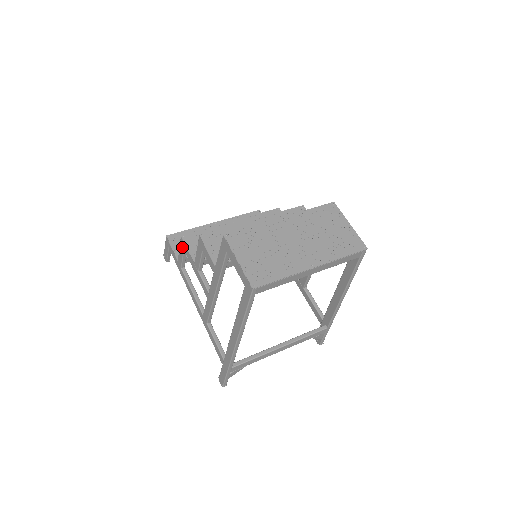
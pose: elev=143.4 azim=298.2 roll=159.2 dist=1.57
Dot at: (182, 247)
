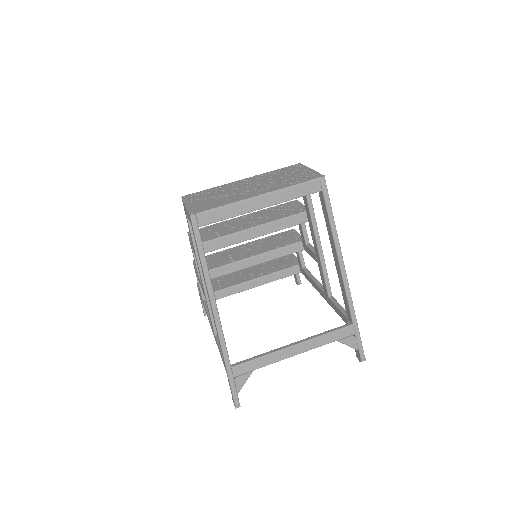
Dot at: (195, 272)
